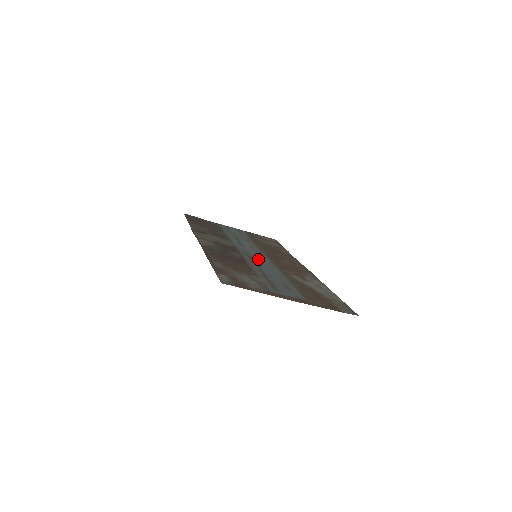
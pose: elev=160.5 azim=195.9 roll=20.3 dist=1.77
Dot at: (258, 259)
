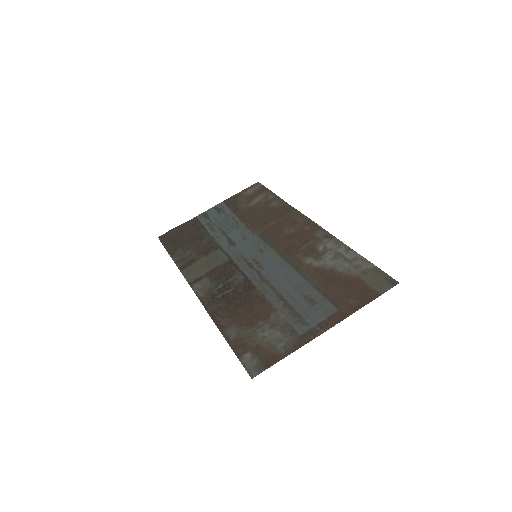
Dot at: (260, 262)
